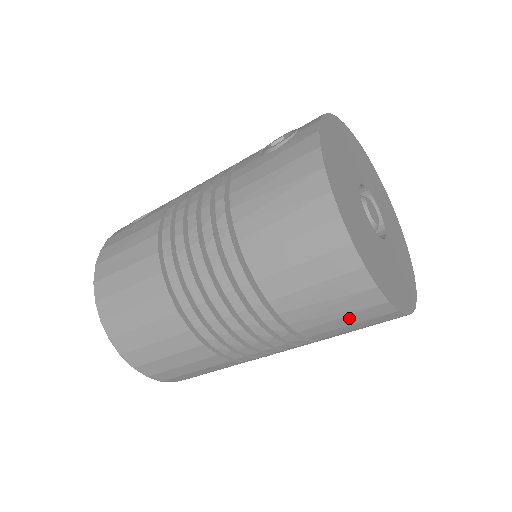
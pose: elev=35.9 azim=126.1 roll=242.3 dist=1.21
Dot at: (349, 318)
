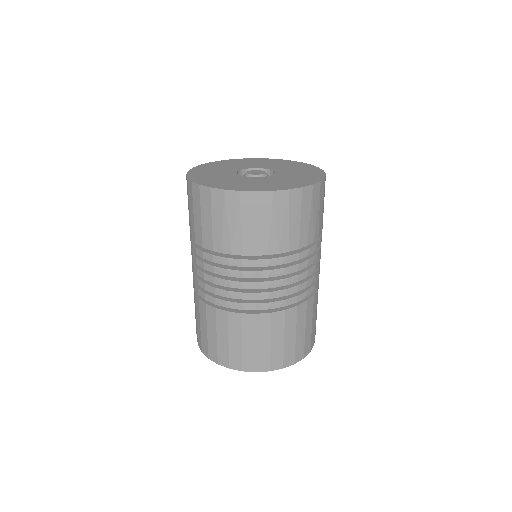
Dot at: (246, 220)
